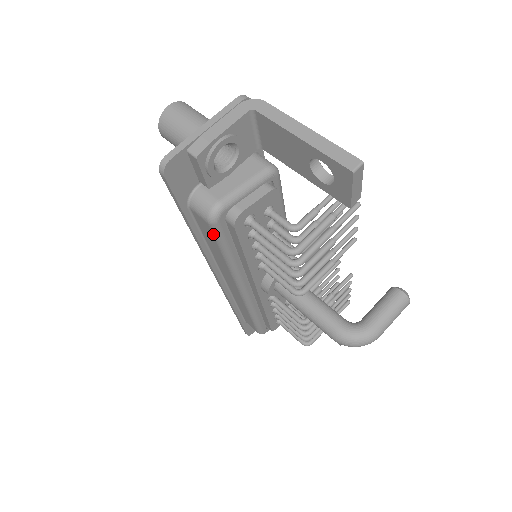
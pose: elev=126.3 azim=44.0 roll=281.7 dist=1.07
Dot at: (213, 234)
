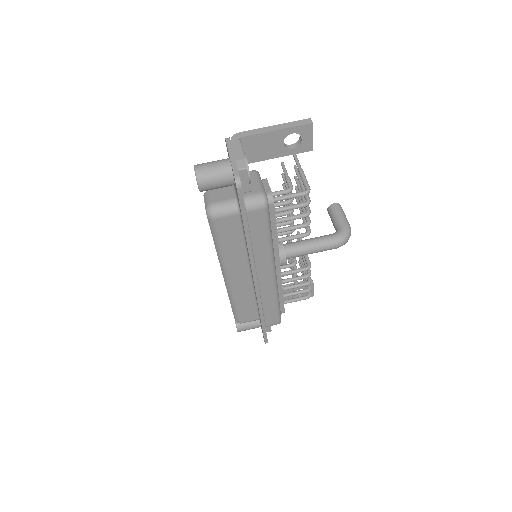
Dot at: (266, 218)
